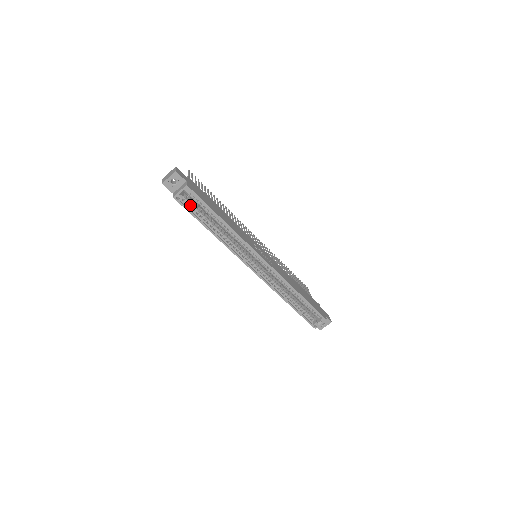
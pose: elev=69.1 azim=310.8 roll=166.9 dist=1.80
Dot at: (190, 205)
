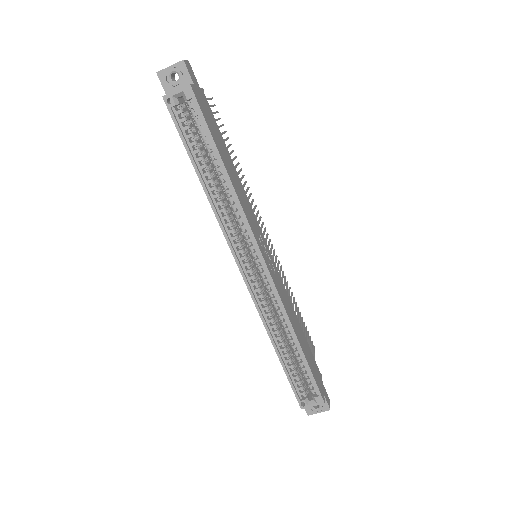
Dot at: (184, 122)
